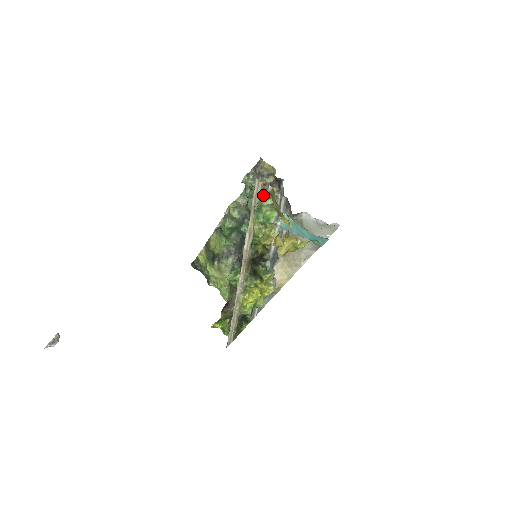
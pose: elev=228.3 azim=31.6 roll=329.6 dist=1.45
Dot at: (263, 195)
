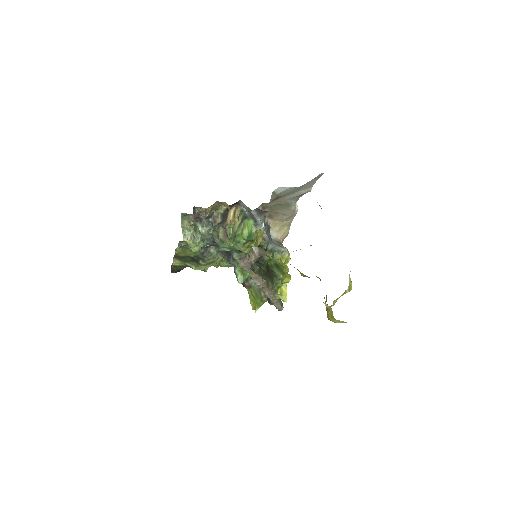
Dot at: occluded
